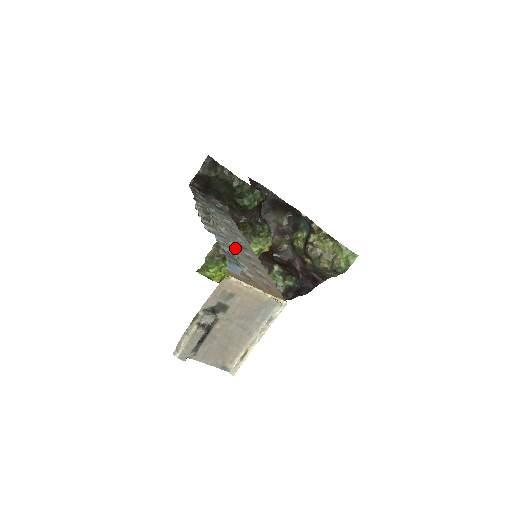
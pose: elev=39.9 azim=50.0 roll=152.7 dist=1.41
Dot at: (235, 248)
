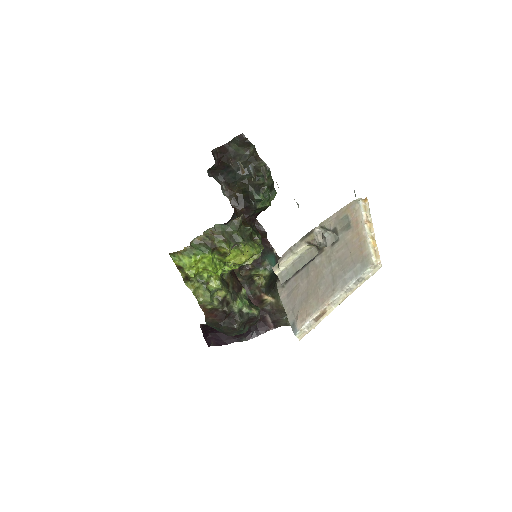
Dot at: occluded
